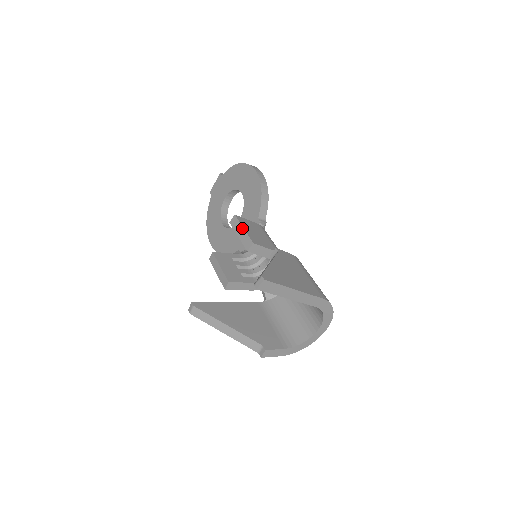
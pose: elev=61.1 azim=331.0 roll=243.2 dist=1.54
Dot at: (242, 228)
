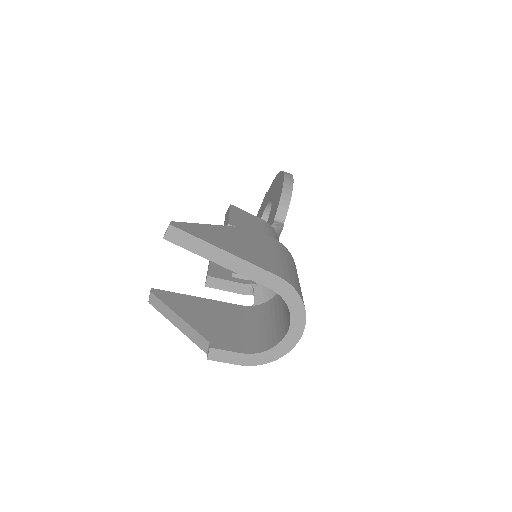
Dot at: (228, 213)
